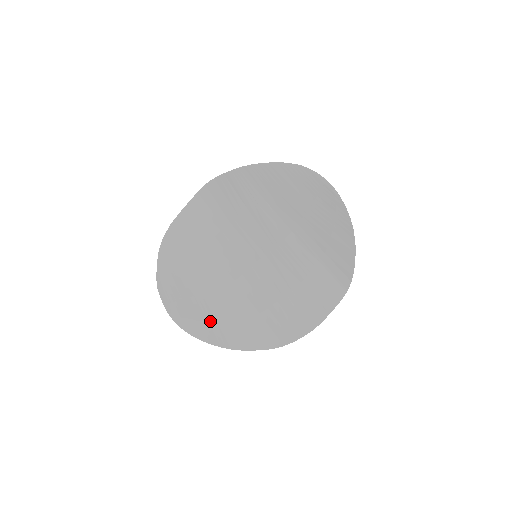
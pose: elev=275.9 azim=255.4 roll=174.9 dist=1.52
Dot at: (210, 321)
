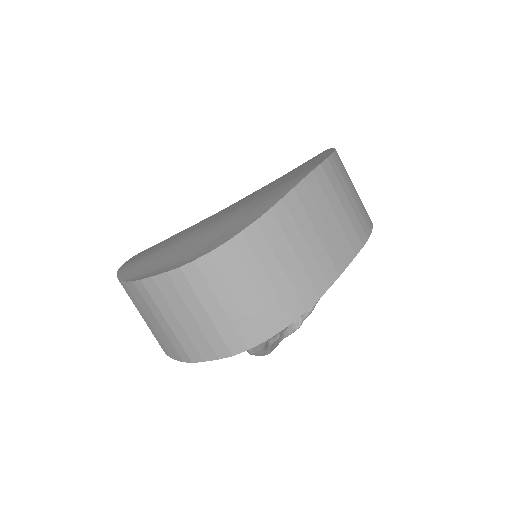
Dot at: (230, 226)
